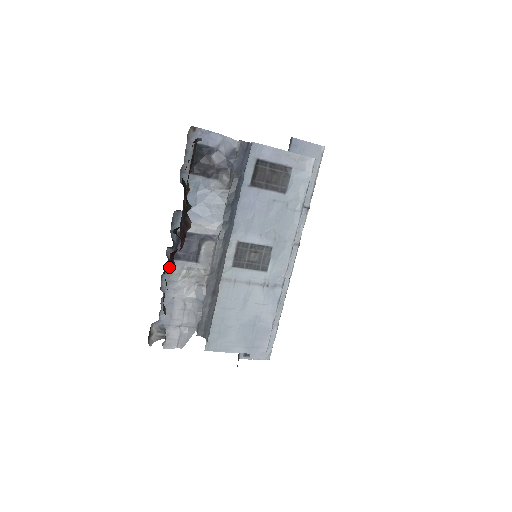
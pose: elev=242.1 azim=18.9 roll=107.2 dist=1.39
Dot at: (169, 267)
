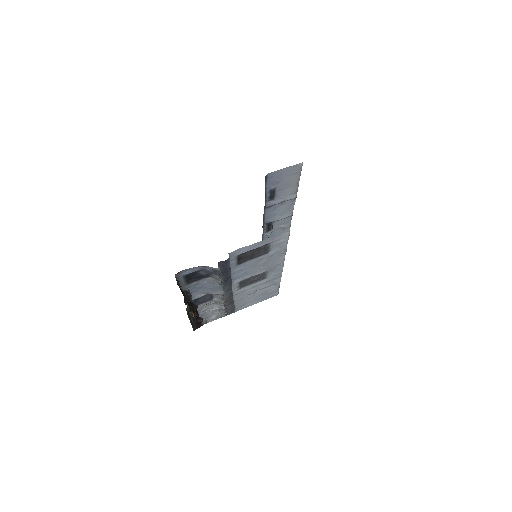
Dot at: occluded
